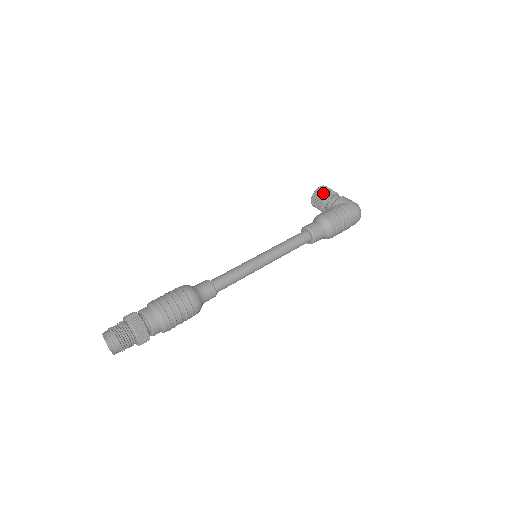
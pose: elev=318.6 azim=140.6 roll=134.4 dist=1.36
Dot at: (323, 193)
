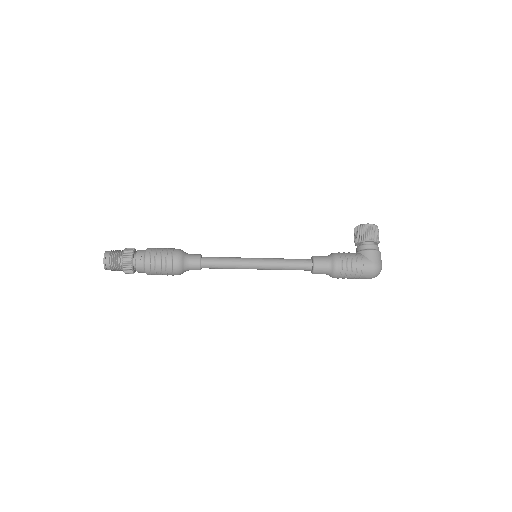
Dot at: (364, 233)
